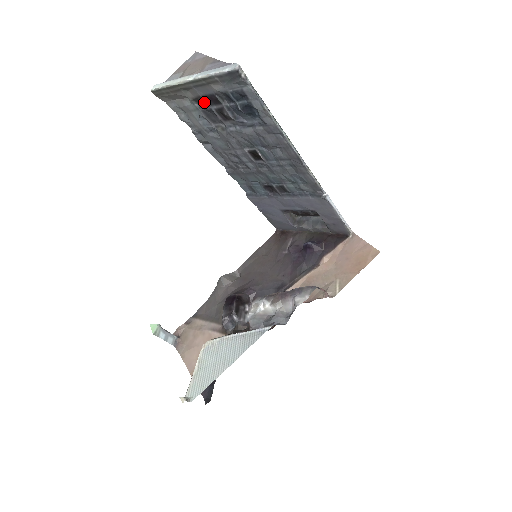
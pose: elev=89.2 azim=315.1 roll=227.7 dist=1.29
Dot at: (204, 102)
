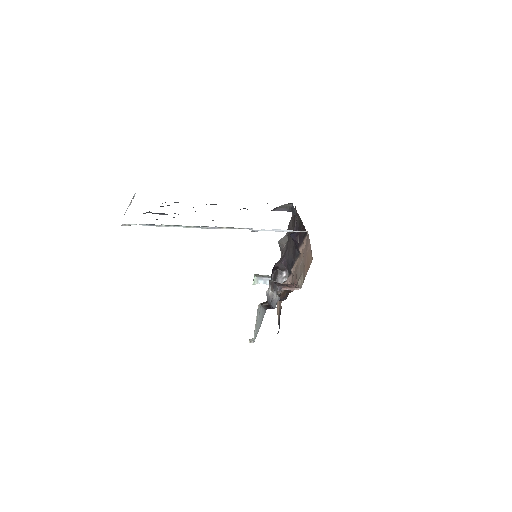
Dot at: occluded
